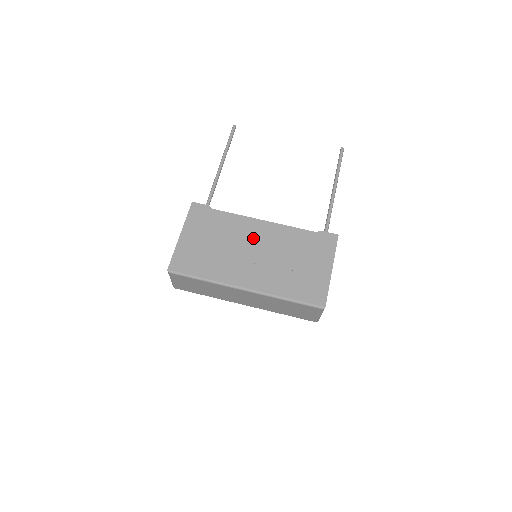
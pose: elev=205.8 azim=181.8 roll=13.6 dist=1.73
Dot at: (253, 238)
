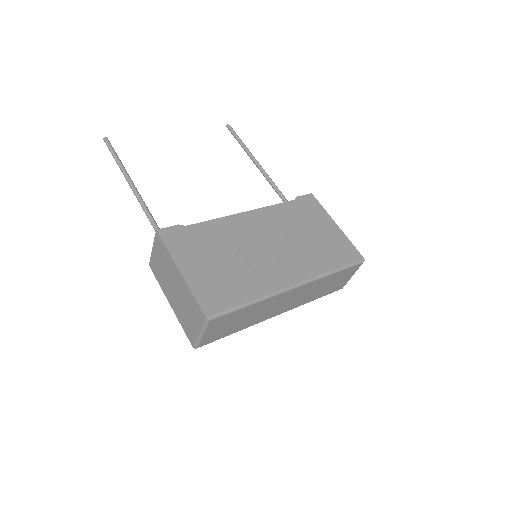
Dot at: (253, 233)
